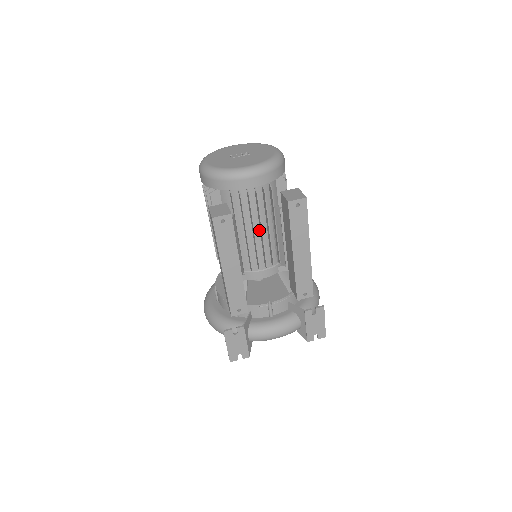
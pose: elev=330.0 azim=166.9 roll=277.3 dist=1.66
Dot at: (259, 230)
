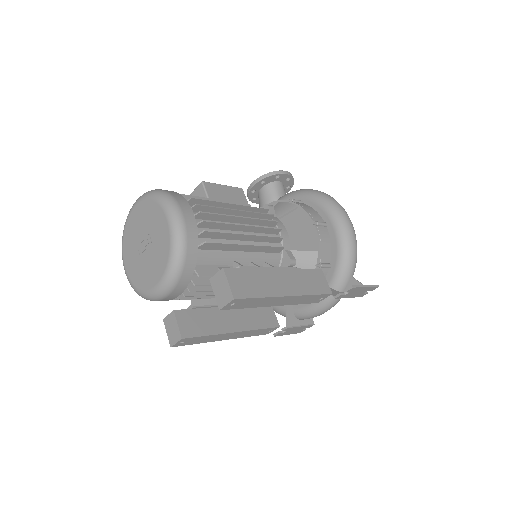
Dot at: occluded
